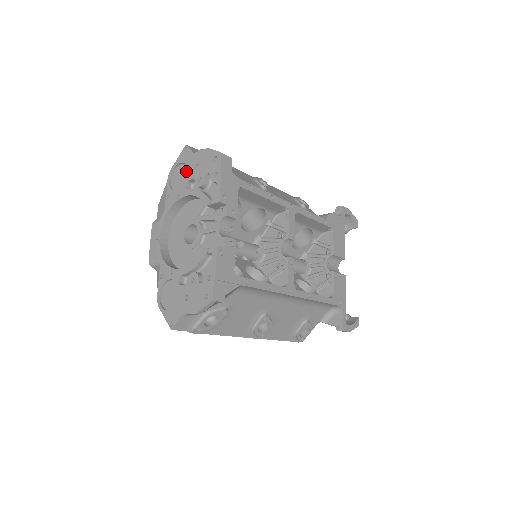
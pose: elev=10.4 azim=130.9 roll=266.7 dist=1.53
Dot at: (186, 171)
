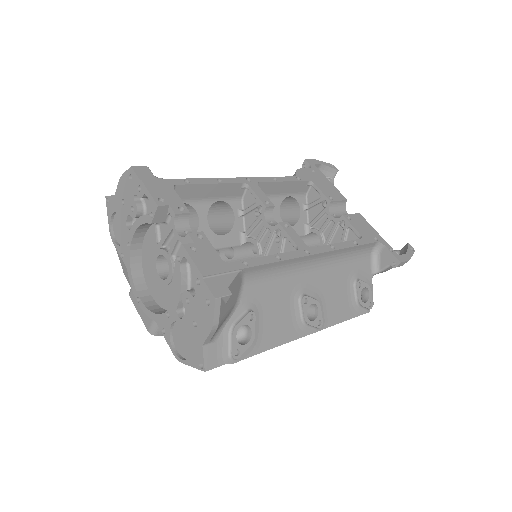
Dot at: (120, 217)
